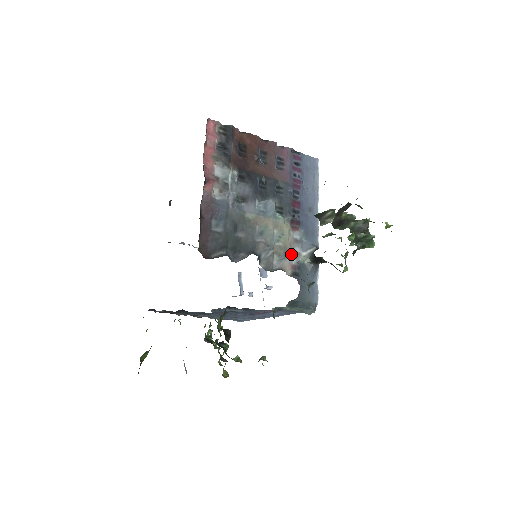
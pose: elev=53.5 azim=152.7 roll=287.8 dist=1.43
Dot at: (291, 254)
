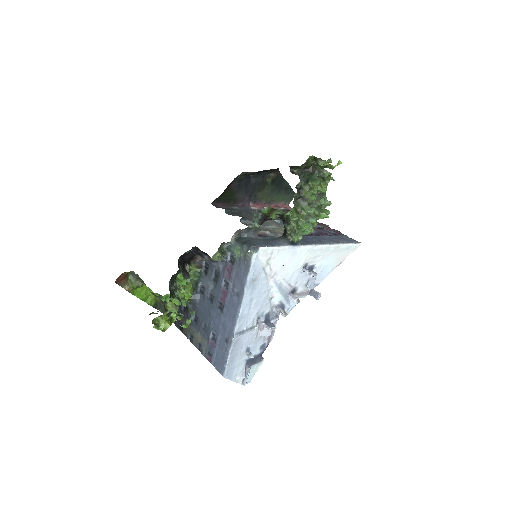
Dot at: (272, 233)
